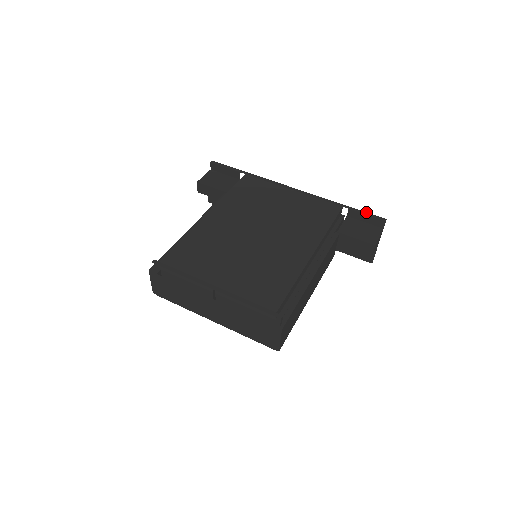
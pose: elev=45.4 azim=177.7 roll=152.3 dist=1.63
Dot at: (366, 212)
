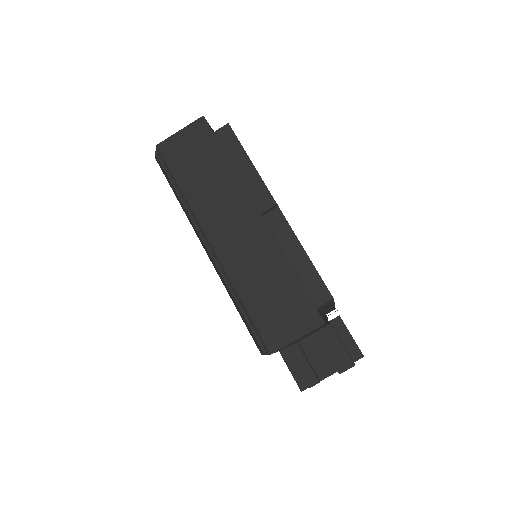
Dot at: occluded
